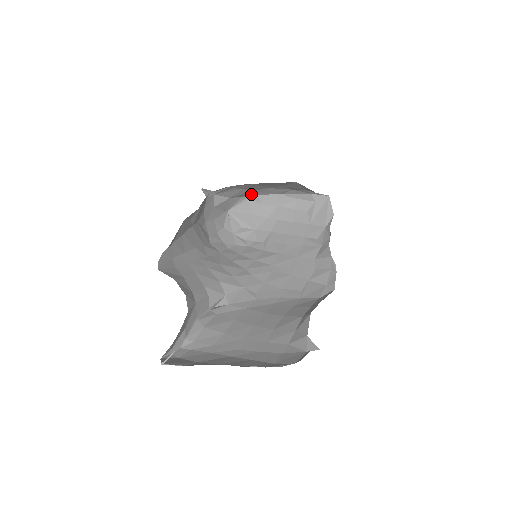
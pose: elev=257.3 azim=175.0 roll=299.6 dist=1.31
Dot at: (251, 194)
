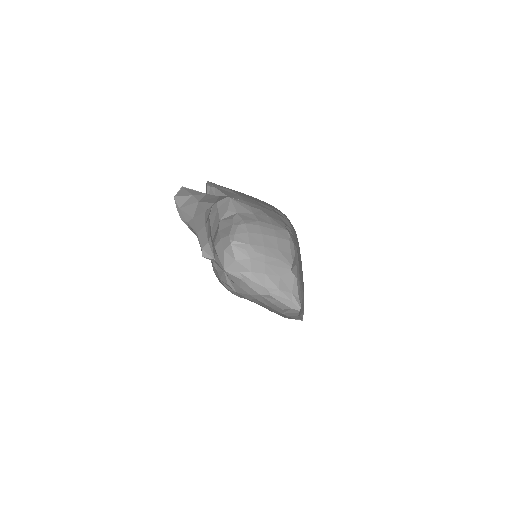
Dot at: (248, 275)
